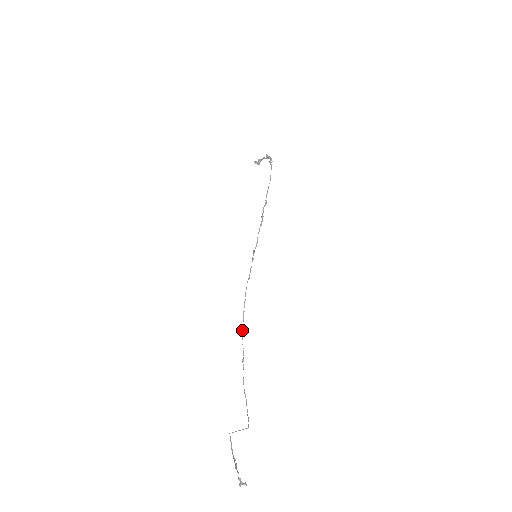
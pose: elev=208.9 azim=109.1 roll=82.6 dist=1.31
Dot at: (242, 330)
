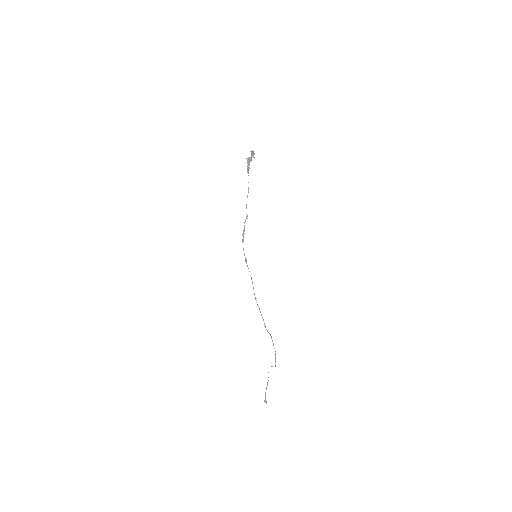
Dot at: (259, 309)
